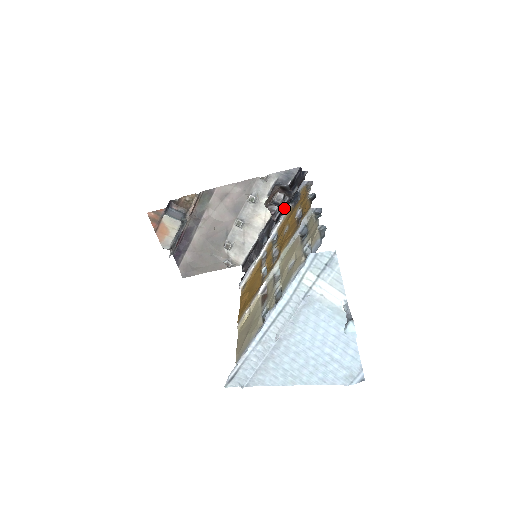
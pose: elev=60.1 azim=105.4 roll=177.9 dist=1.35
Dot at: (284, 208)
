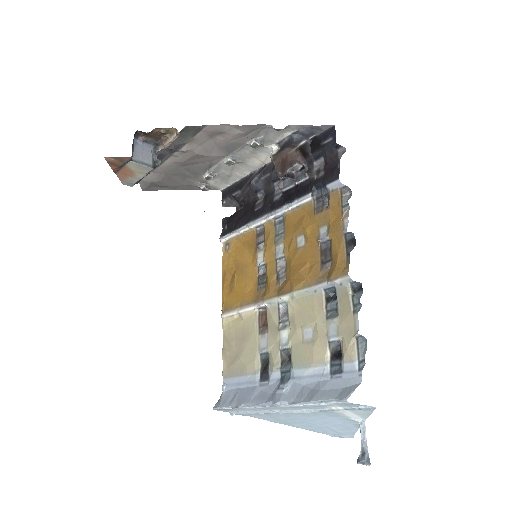
Dot at: (299, 187)
